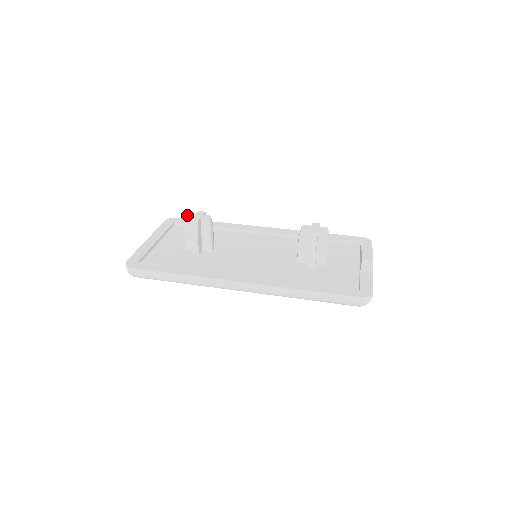
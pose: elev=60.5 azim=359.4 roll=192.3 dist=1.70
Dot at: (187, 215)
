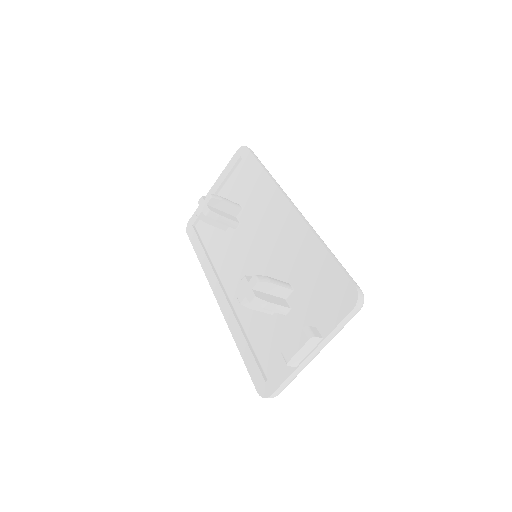
Dot at: (199, 200)
